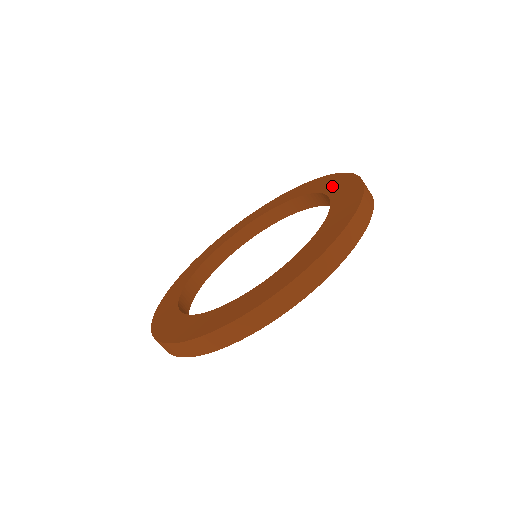
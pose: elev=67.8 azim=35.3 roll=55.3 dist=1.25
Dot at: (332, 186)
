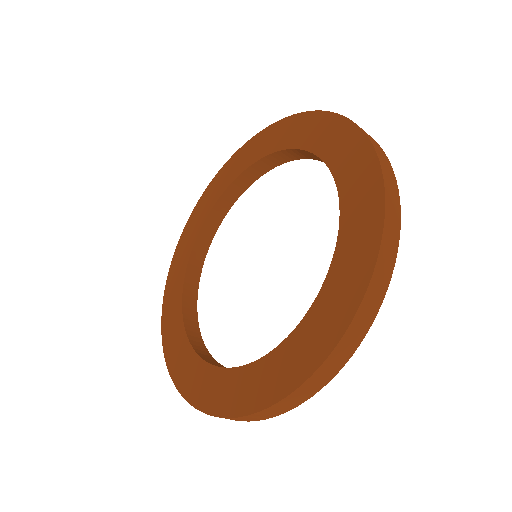
Dot at: (342, 269)
